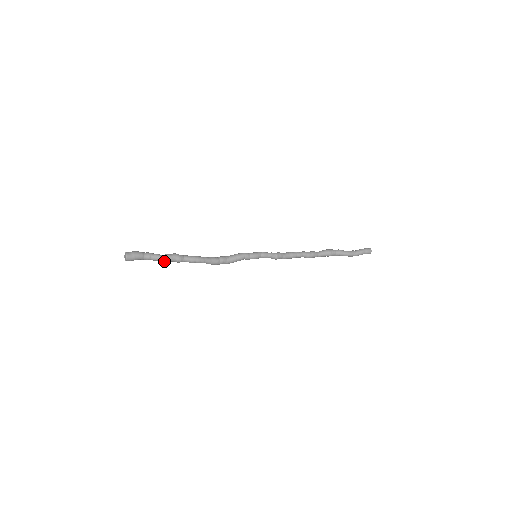
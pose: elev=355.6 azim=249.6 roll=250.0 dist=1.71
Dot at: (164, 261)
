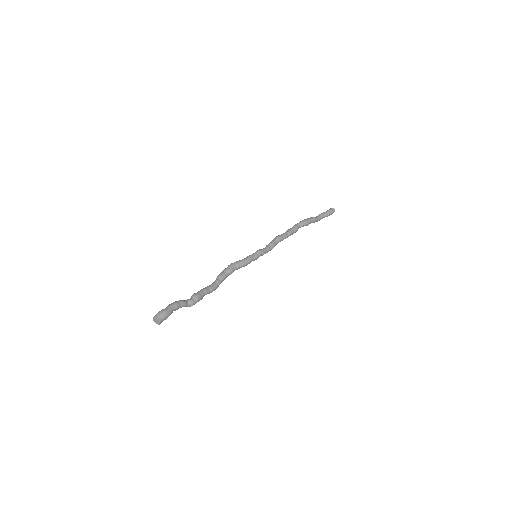
Dot at: occluded
